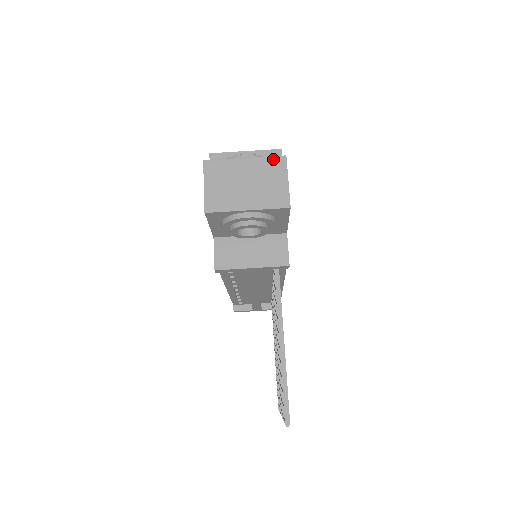
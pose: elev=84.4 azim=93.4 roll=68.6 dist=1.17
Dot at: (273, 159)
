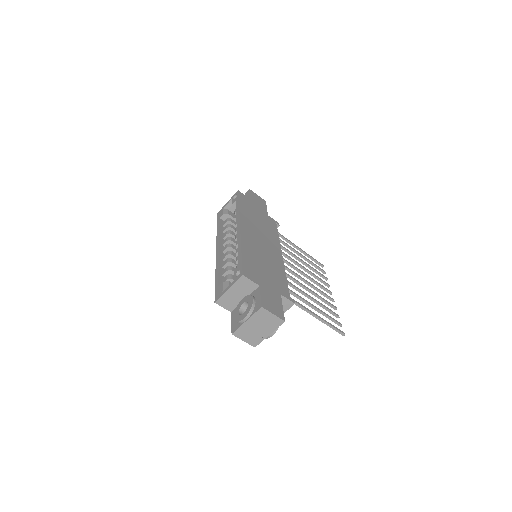
Dot at: (258, 312)
